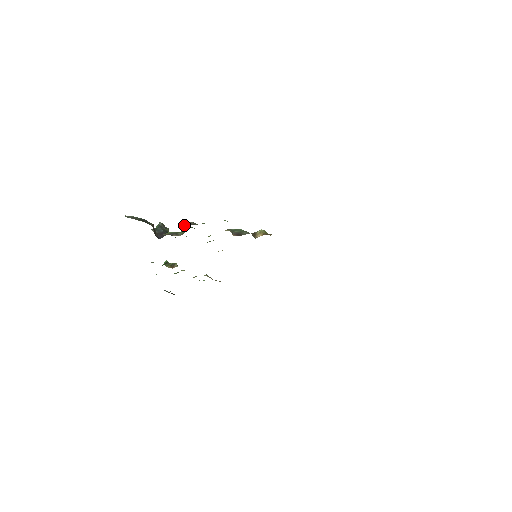
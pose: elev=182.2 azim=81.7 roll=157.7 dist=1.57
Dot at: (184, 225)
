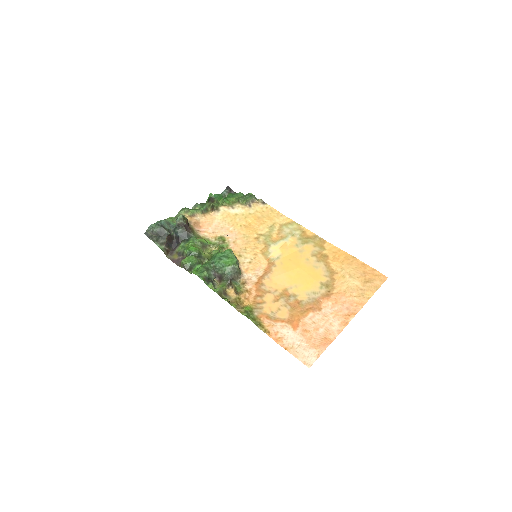
Dot at: (181, 262)
